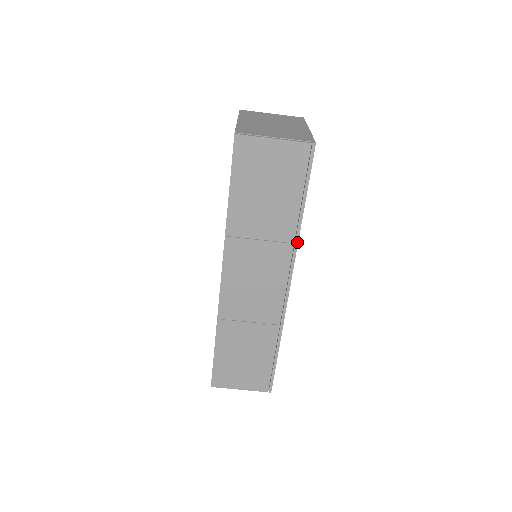
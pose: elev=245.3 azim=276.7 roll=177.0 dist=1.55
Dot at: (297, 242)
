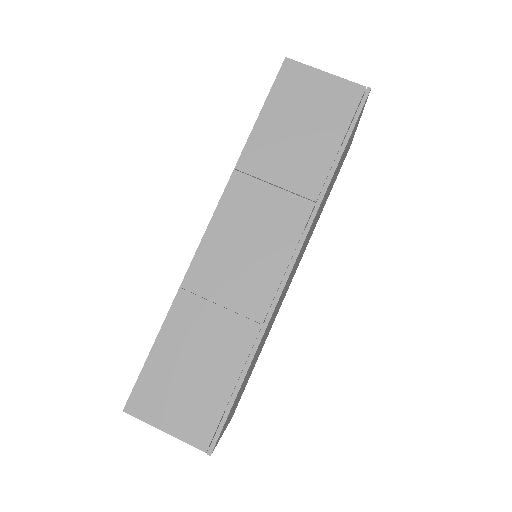
Dot at: (320, 201)
